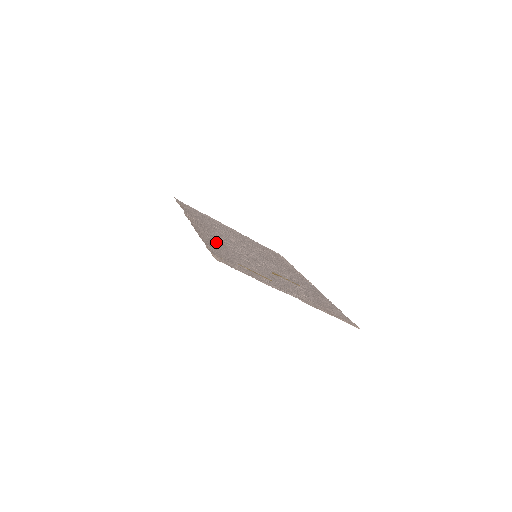
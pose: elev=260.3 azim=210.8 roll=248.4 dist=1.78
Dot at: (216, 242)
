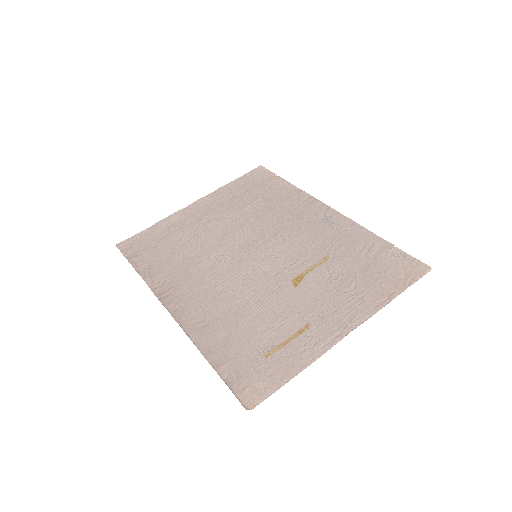
Dot at: (216, 322)
